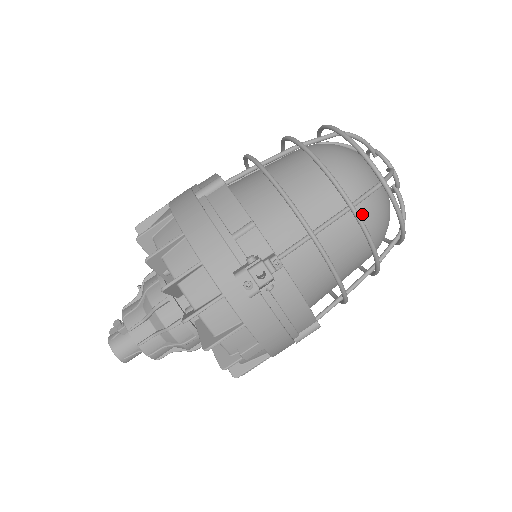
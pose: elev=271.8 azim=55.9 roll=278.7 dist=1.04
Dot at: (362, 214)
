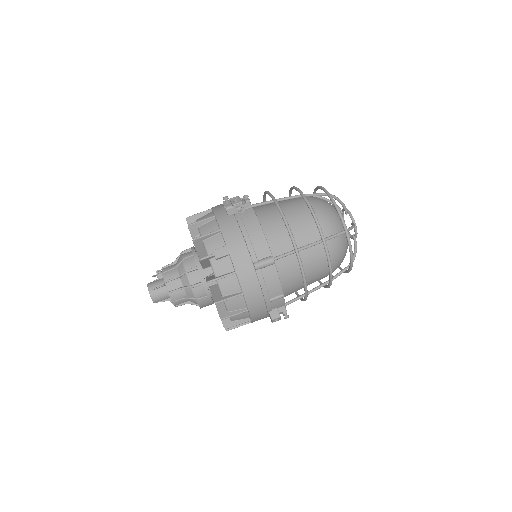
Dot at: (312, 206)
